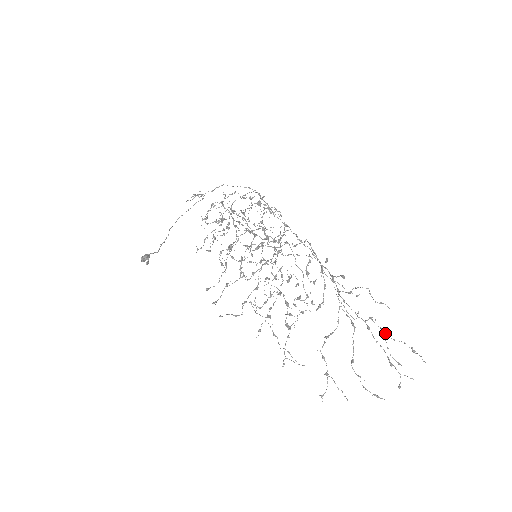
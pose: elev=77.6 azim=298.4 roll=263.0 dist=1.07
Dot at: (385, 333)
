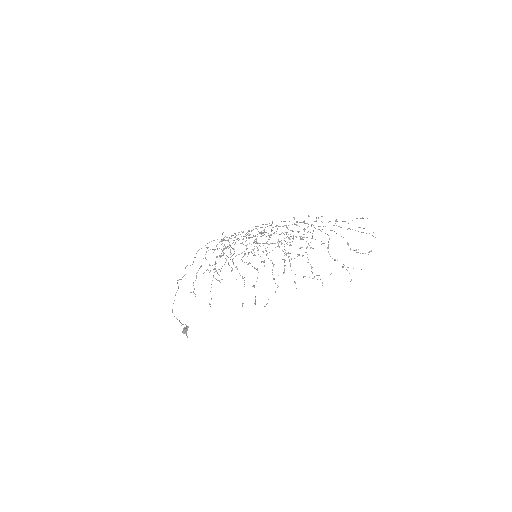
Dot at: occluded
